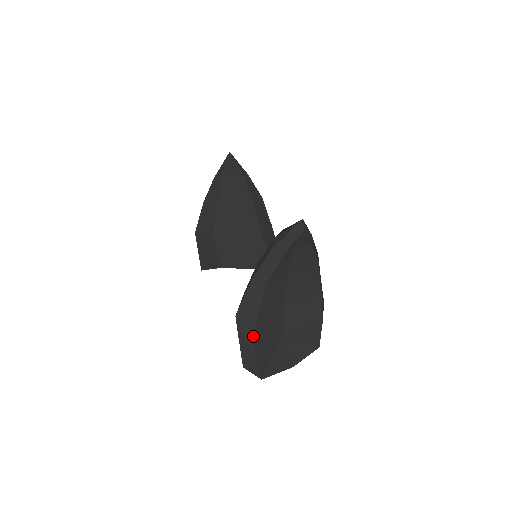
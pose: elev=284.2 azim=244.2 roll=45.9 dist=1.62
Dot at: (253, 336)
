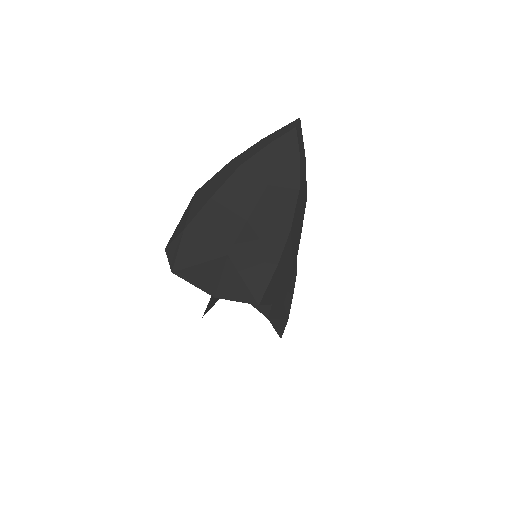
Dot at: (197, 211)
